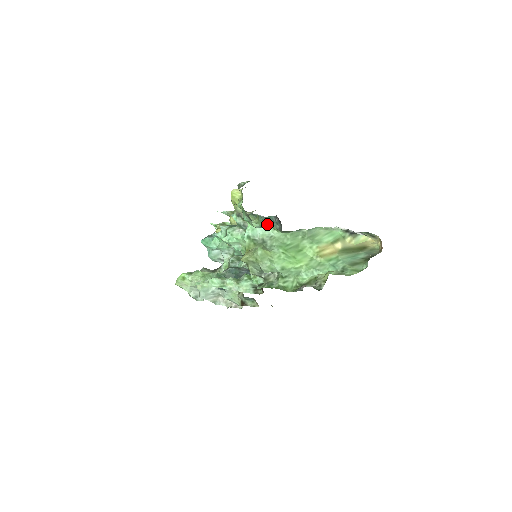
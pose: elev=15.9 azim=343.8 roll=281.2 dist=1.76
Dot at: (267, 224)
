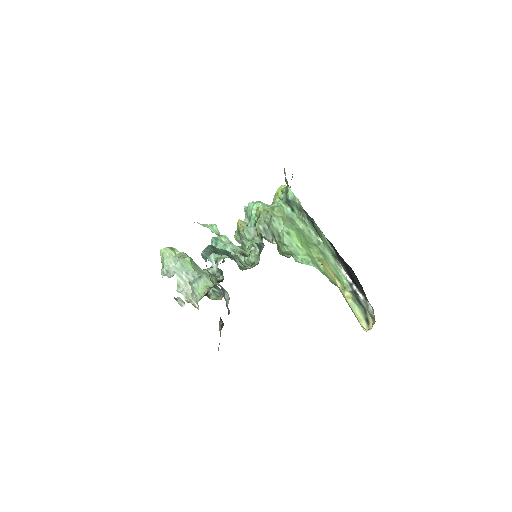
Dot at: occluded
